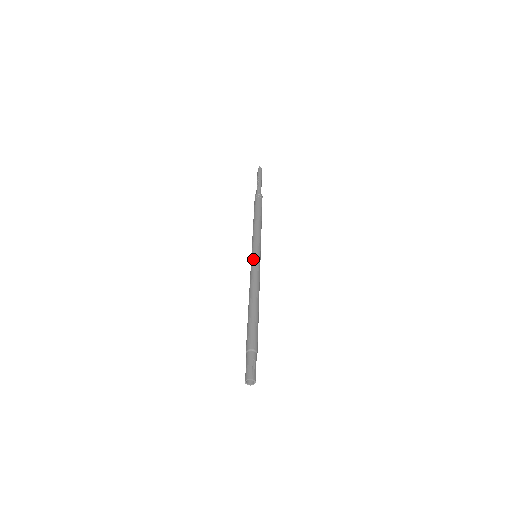
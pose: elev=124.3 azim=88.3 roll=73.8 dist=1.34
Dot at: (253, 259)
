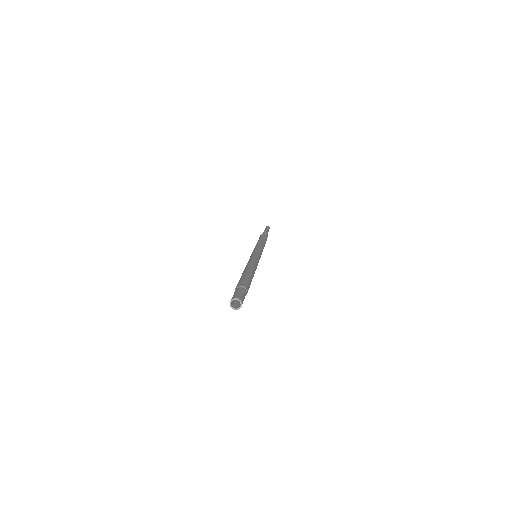
Dot at: (252, 254)
